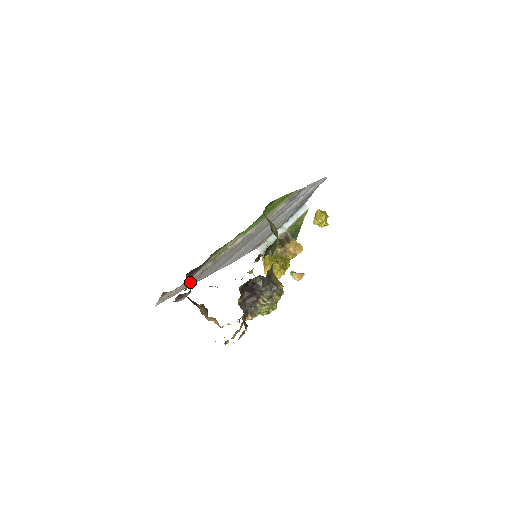
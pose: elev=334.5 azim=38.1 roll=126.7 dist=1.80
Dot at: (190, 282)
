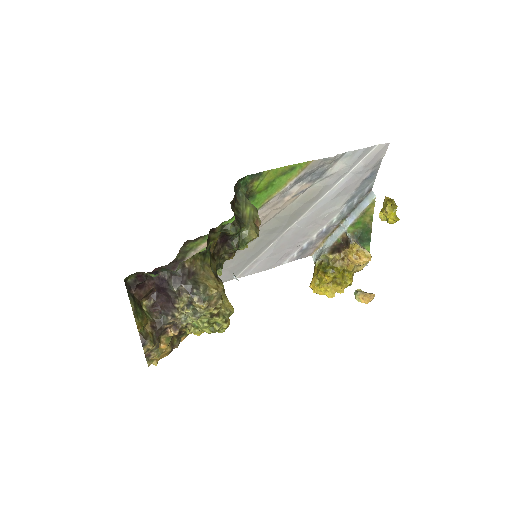
Dot at: occluded
